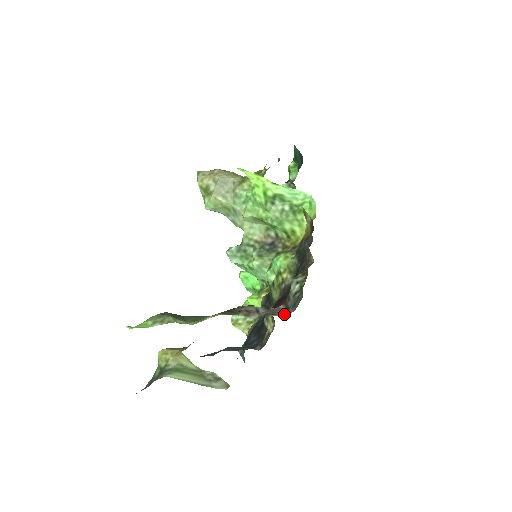
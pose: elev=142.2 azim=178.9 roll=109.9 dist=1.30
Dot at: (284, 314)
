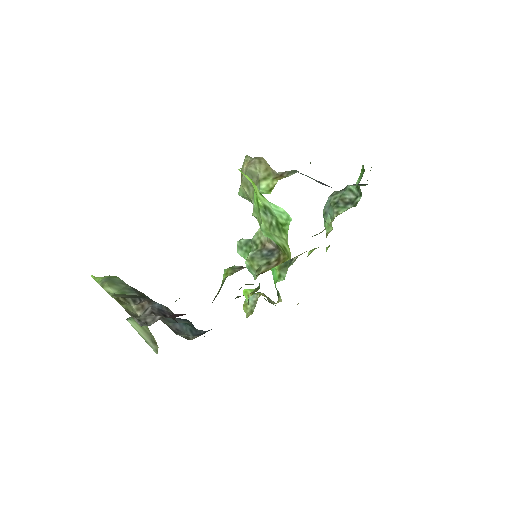
Dot at: (141, 324)
